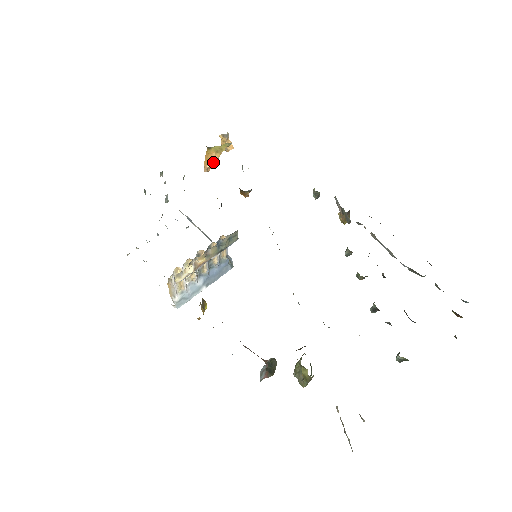
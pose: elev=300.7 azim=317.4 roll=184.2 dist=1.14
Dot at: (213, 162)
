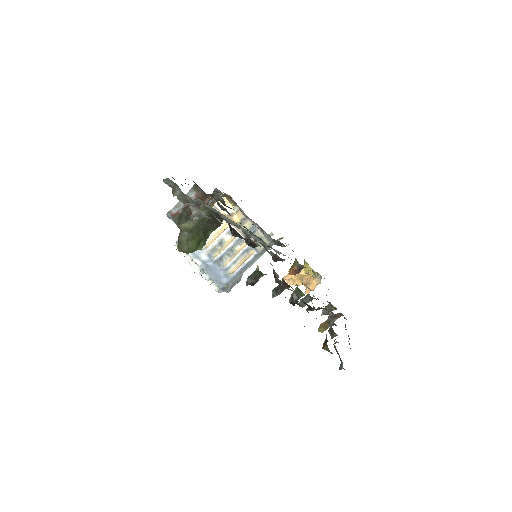
Dot at: (294, 277)
